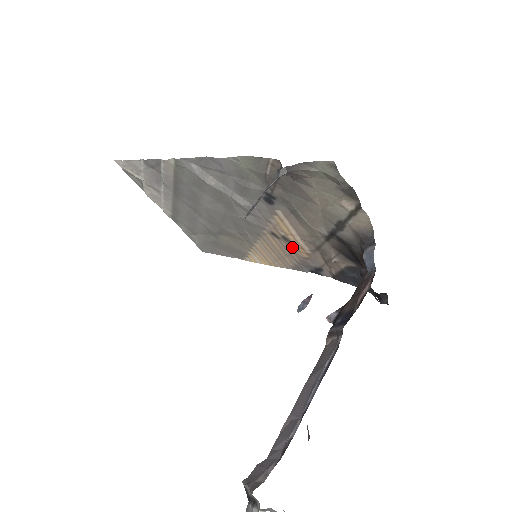
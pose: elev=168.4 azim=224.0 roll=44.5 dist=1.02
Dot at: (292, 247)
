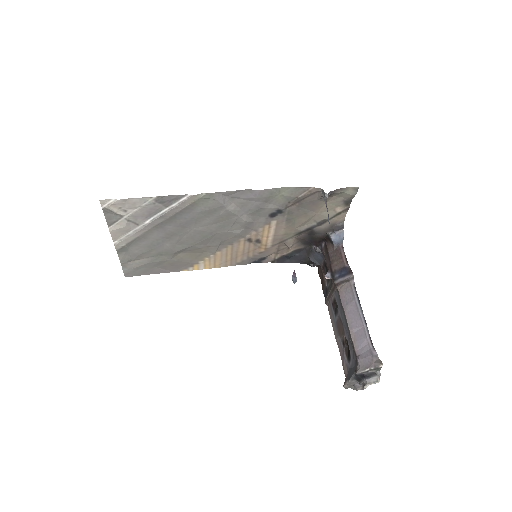
Dot at: (257, 246)
